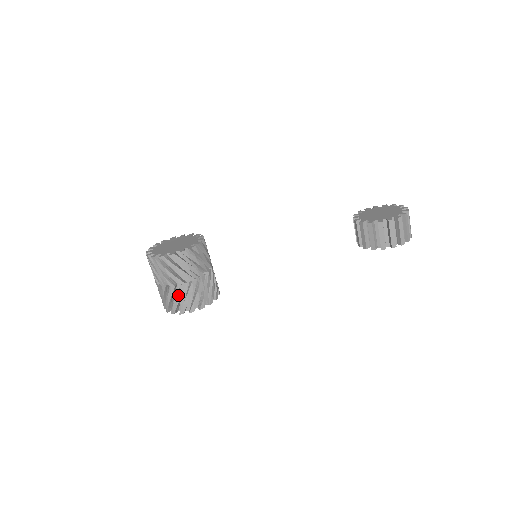
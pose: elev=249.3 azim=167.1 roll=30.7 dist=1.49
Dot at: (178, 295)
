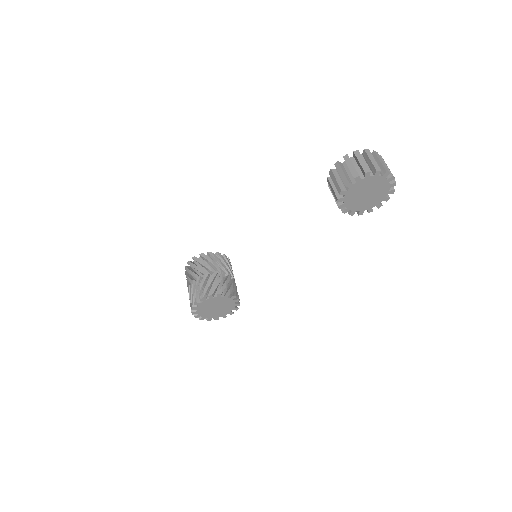
Dot at: (190, 292)
